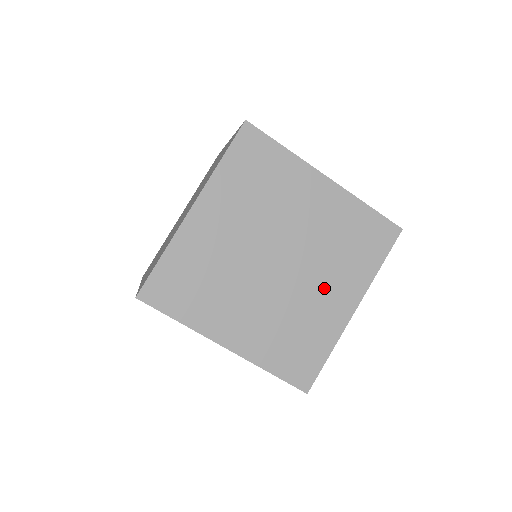
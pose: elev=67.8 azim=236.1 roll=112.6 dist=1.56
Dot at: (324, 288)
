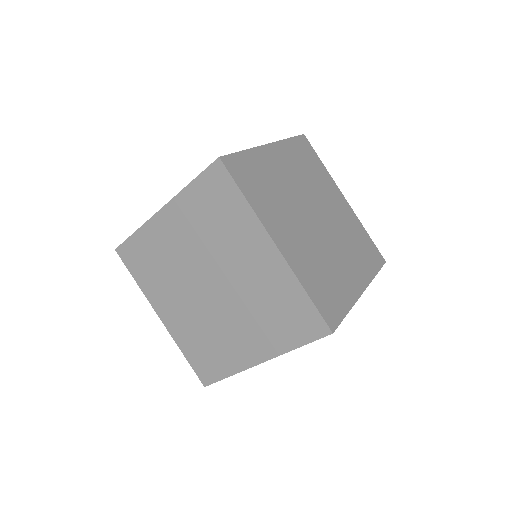
Dot at: (344, 260)
